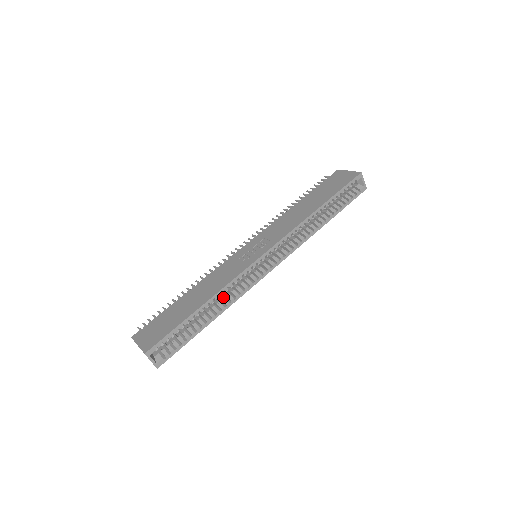
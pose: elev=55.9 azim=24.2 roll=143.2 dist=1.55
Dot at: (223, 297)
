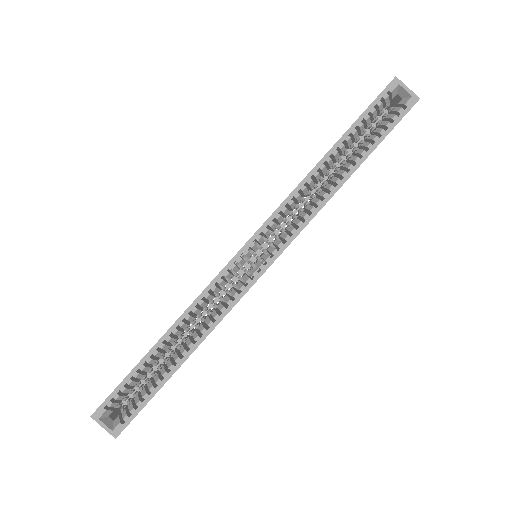
Dot at: occluded
